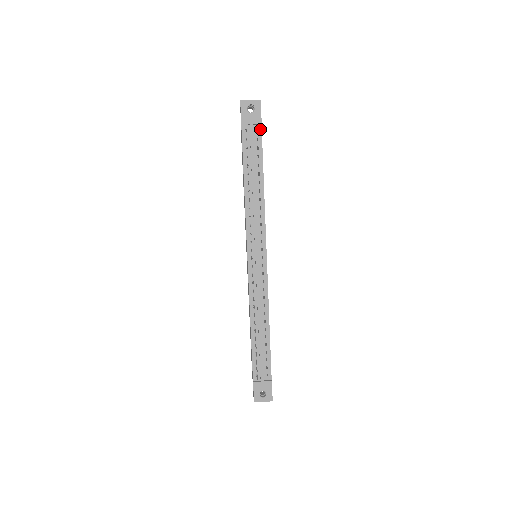
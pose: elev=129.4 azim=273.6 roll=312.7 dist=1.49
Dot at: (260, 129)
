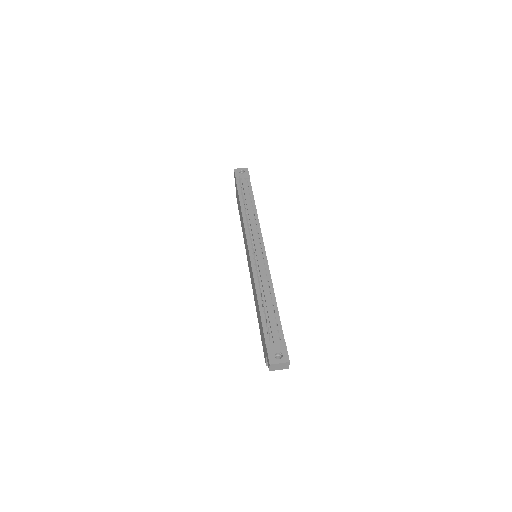
Dot at: (249, 181)
